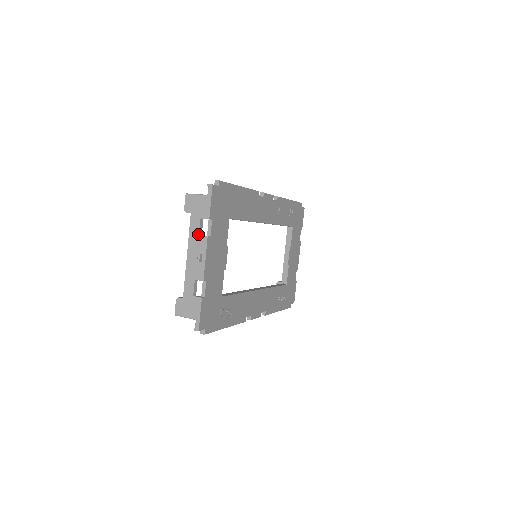
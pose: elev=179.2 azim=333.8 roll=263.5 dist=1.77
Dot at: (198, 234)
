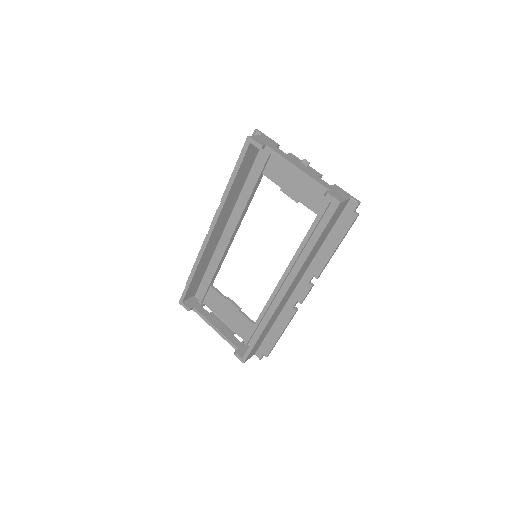
Dot at: (285, 153)
